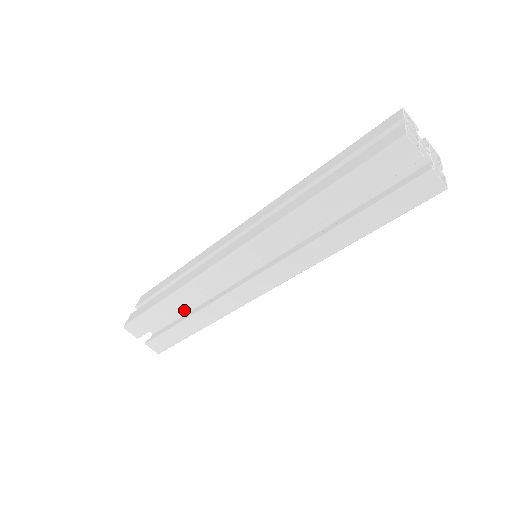
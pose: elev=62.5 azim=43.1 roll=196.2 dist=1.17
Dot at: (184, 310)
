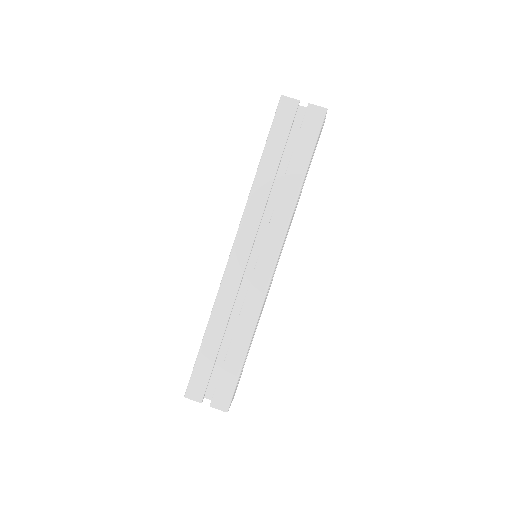
Dot at: occluded
